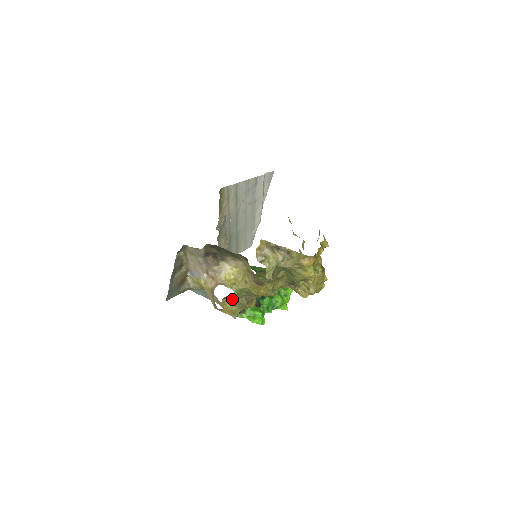
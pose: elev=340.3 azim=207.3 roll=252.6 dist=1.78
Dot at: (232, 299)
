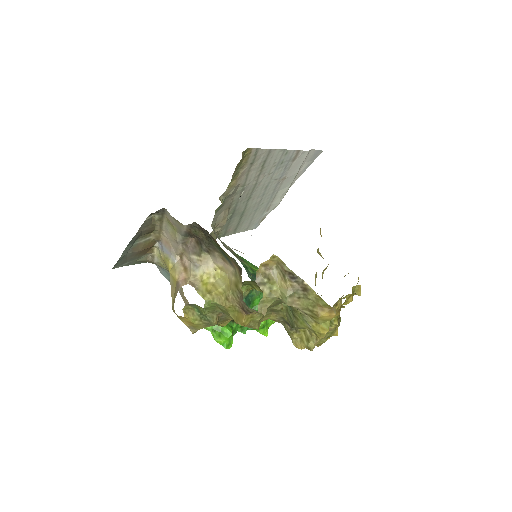
Dot at: (199, 310)
